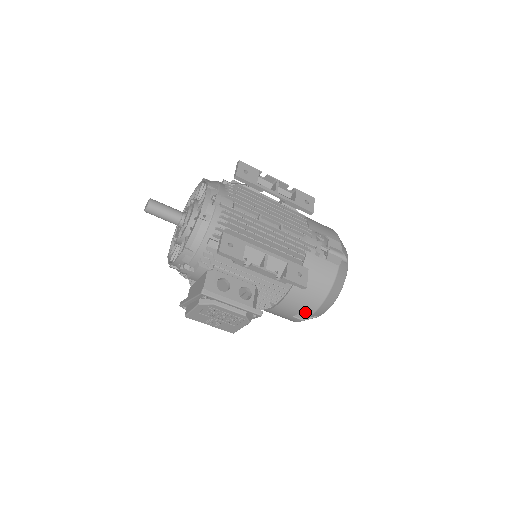
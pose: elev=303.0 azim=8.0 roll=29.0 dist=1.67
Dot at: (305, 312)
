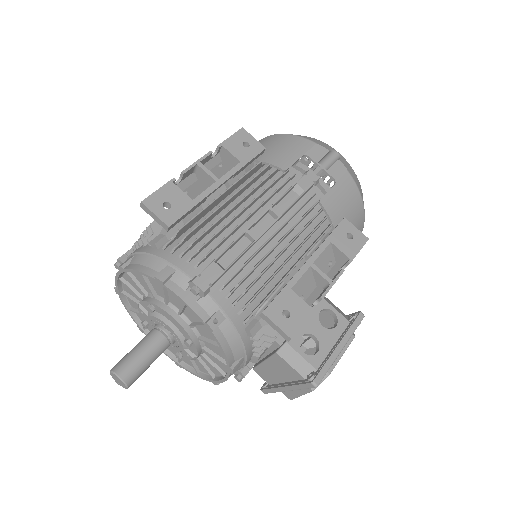
Dot at: occluded
